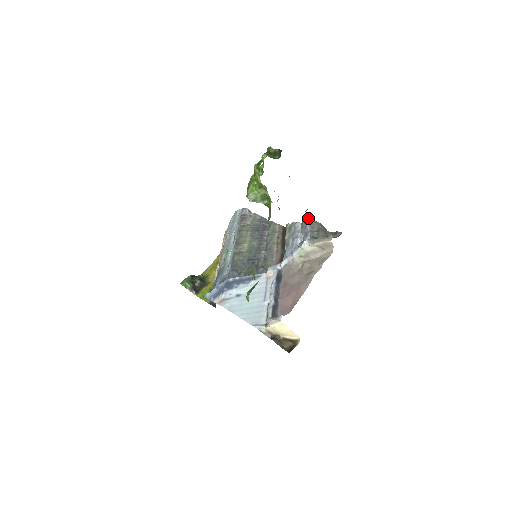
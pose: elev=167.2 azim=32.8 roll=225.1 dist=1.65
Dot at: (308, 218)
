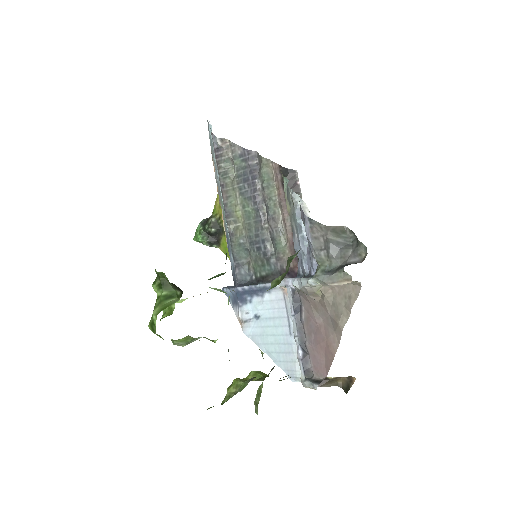
Dot at: (304, 214)
